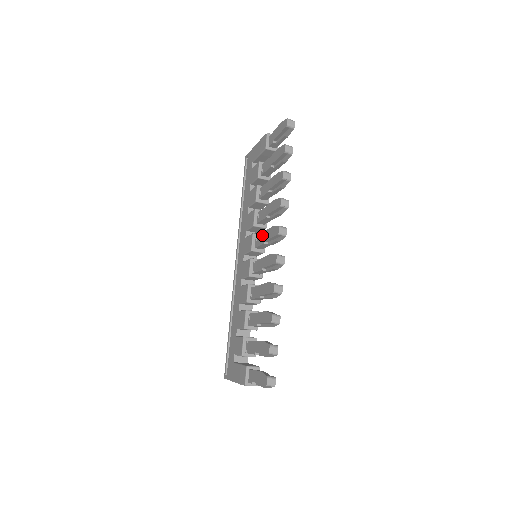
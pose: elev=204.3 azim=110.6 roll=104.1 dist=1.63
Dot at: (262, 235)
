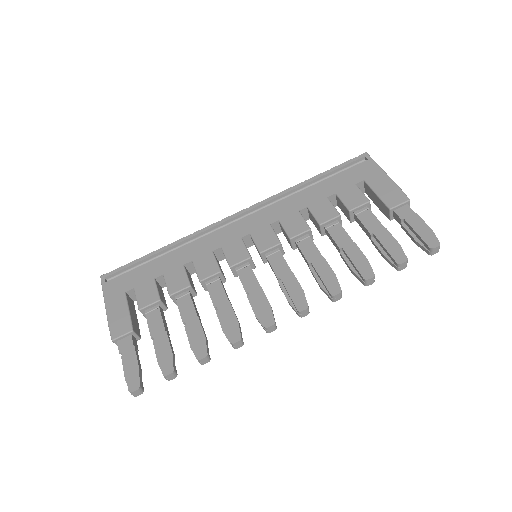
Dot at: (285, 266)
